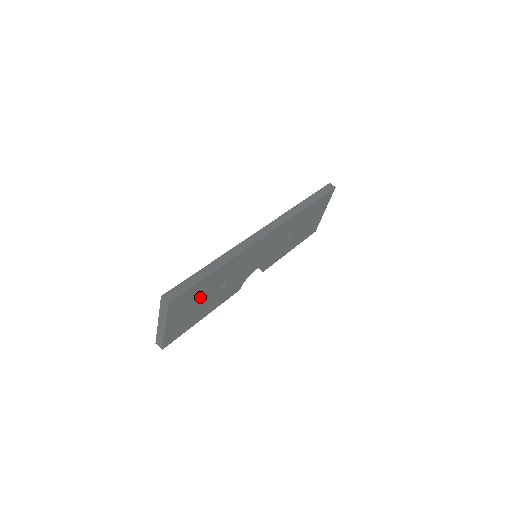
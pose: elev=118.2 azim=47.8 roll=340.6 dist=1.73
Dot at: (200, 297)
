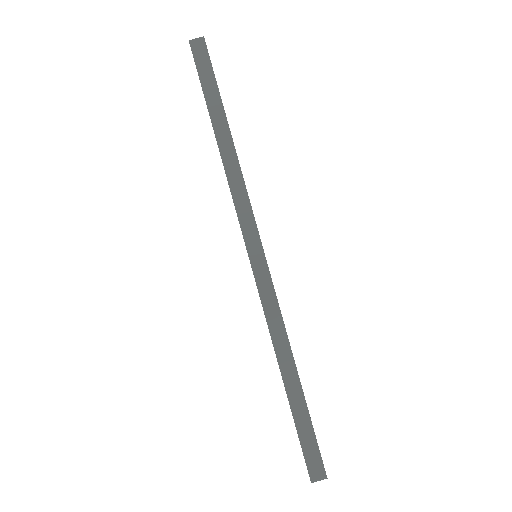
Dot at: occluded
